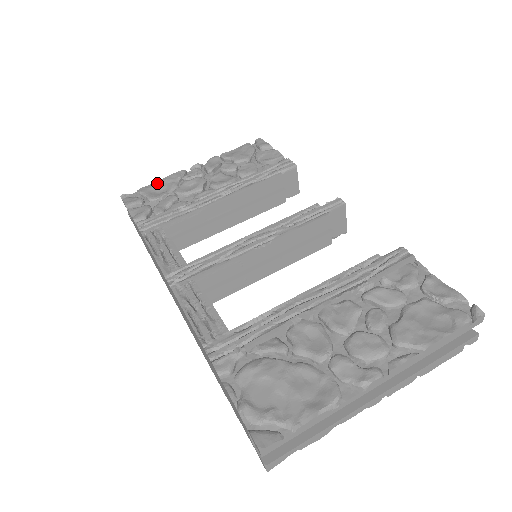
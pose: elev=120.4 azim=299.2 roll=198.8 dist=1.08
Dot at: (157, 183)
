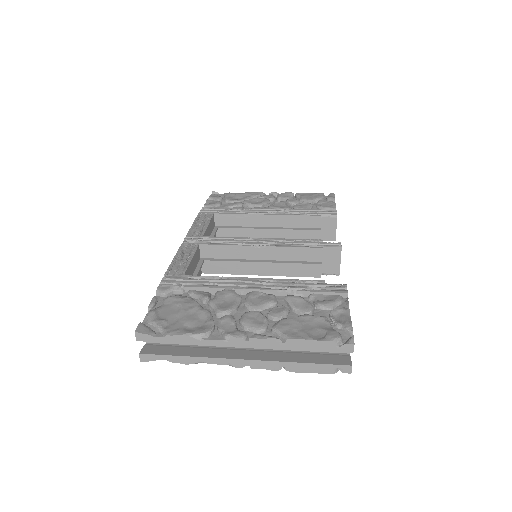
Dot at: (240, 193)
